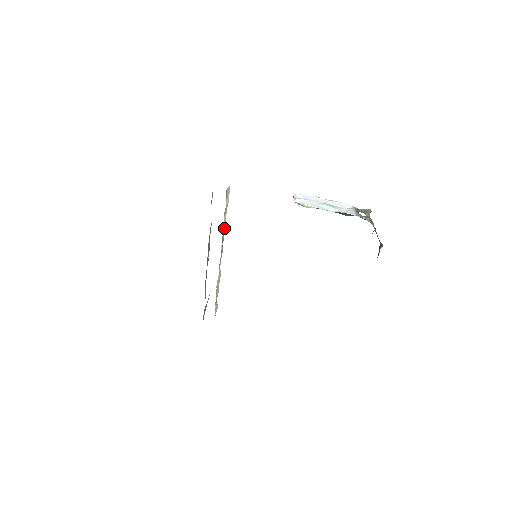
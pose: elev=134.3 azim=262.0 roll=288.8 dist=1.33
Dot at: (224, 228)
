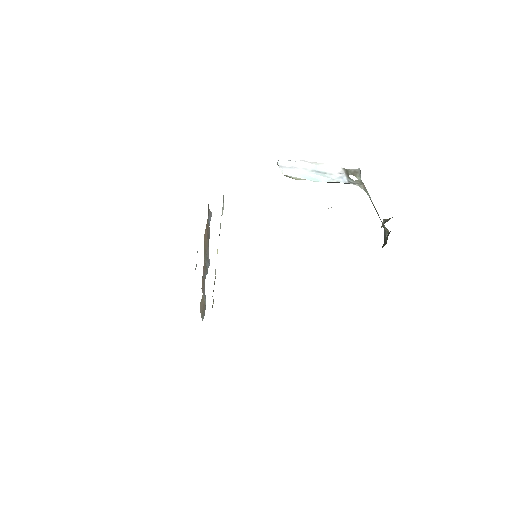
Dot at: occluded
